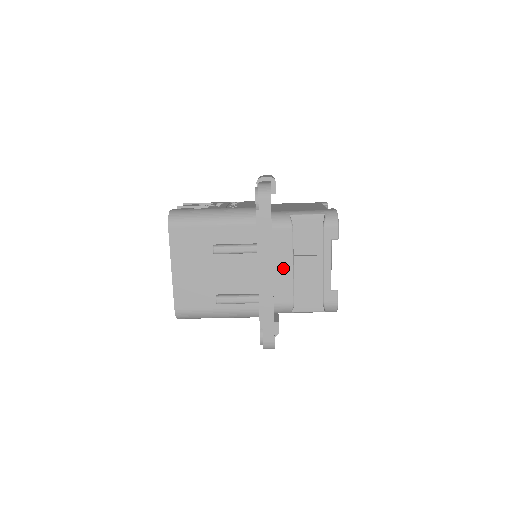
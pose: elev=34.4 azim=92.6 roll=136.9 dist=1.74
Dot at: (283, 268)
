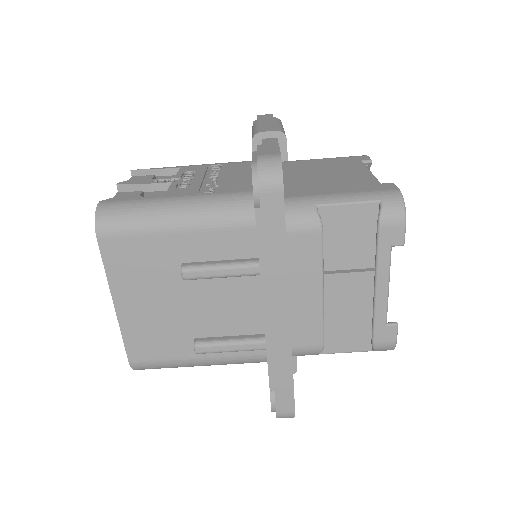
Dot at: (305, 295)
